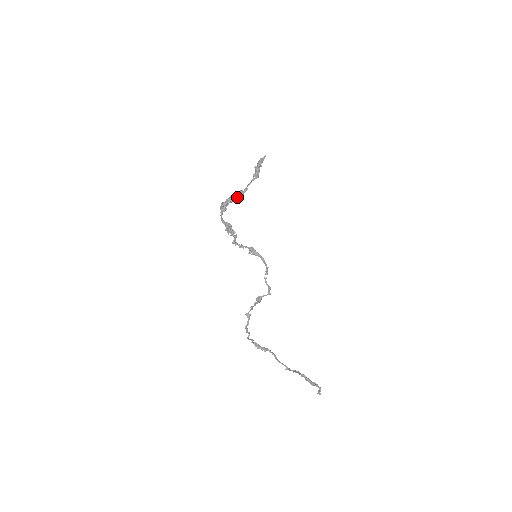
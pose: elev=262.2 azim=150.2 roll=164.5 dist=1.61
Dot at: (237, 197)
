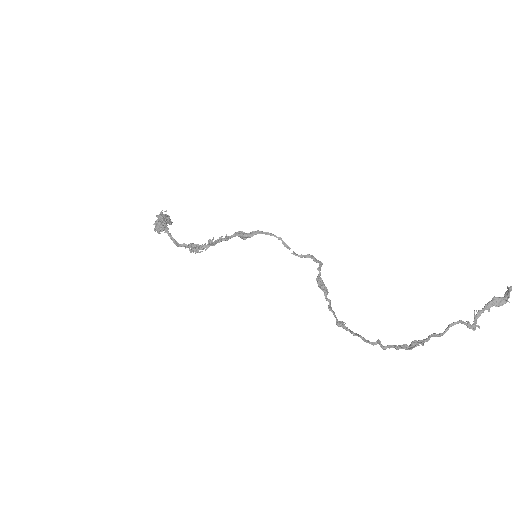
Dot at: (167, 220)
